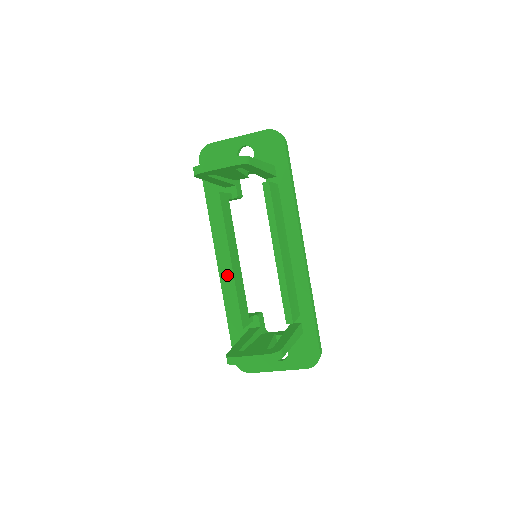
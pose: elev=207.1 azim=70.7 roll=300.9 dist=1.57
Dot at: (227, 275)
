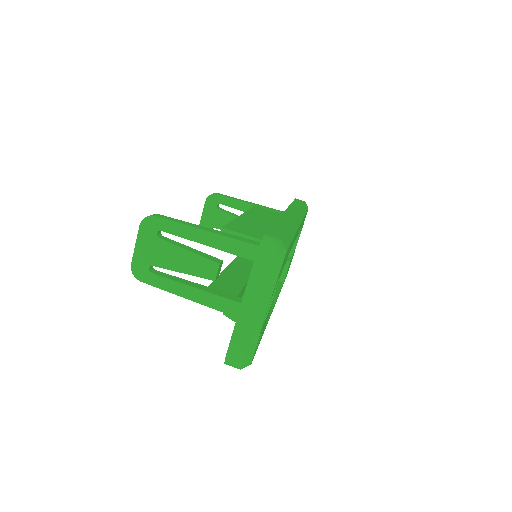
Dot at: occluded
